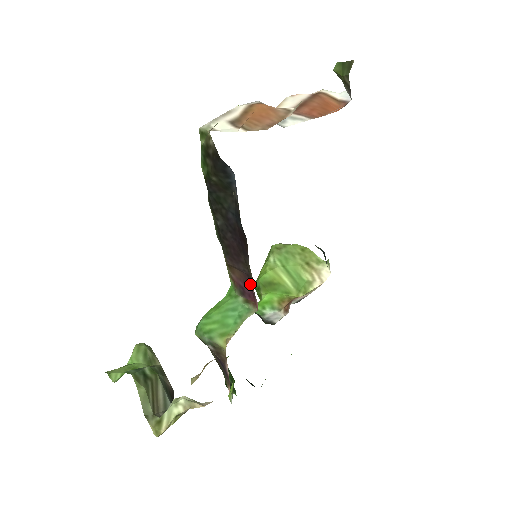
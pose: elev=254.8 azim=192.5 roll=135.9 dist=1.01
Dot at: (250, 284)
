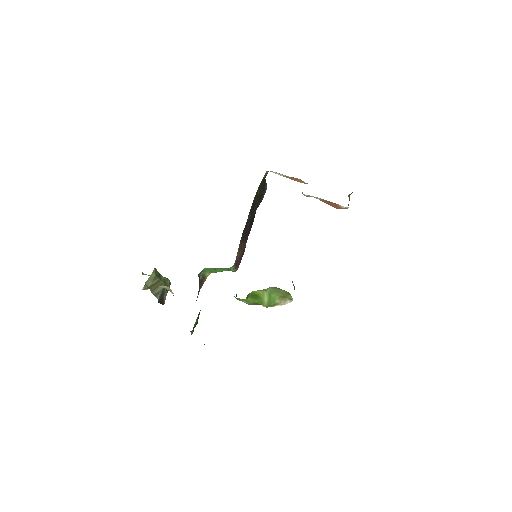
Dot at: occluded
